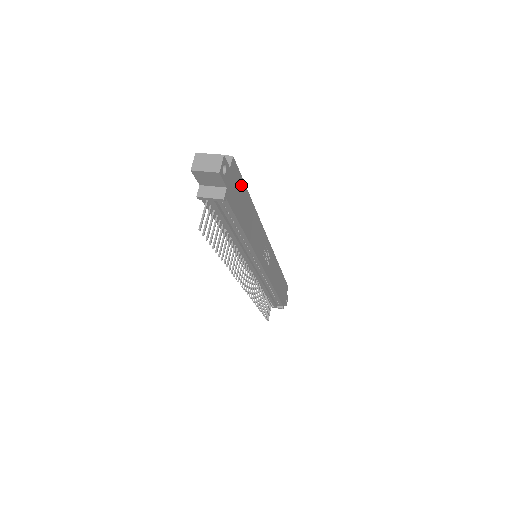
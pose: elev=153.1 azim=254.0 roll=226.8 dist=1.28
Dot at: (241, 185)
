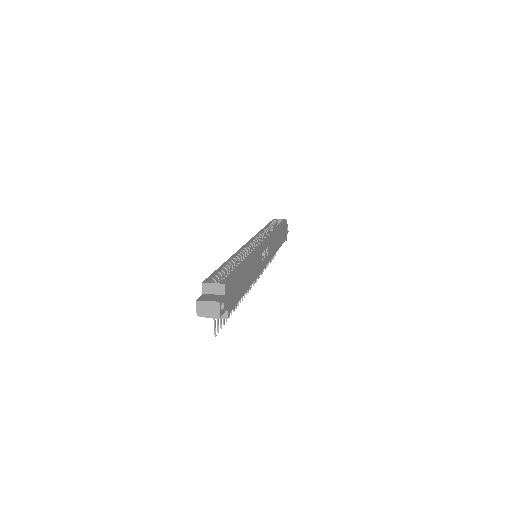
Dot at: (235, 278)
